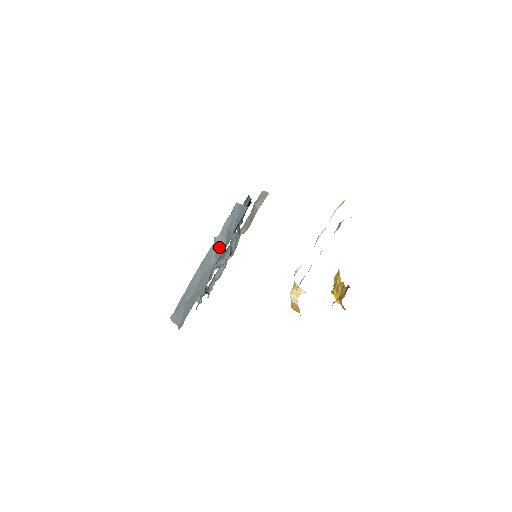
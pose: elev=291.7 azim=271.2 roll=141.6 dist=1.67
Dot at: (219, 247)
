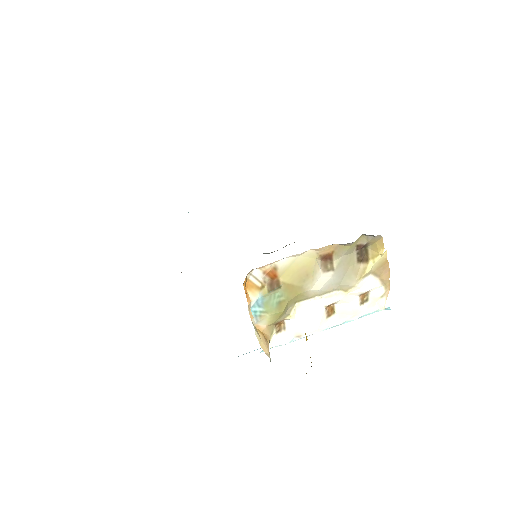
Dot at: occluded
